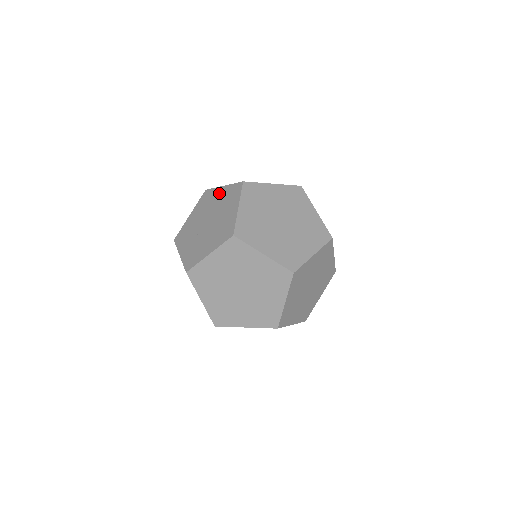
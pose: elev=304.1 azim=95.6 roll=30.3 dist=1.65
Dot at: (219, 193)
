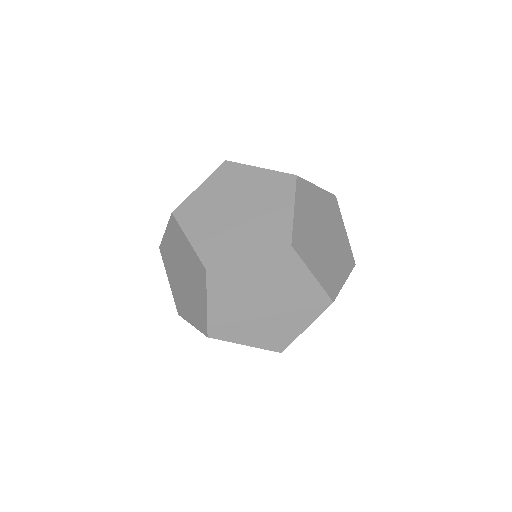
Dot at: occluded
